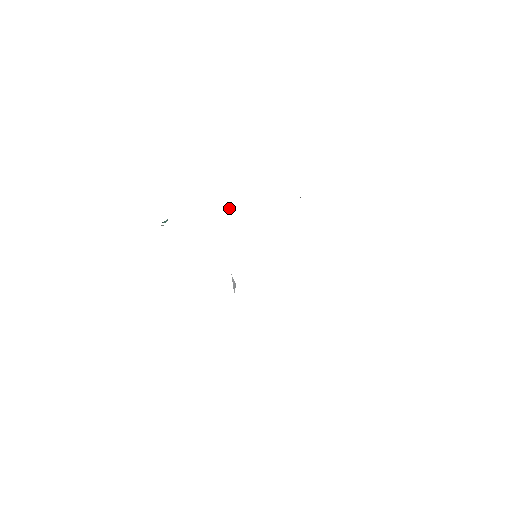
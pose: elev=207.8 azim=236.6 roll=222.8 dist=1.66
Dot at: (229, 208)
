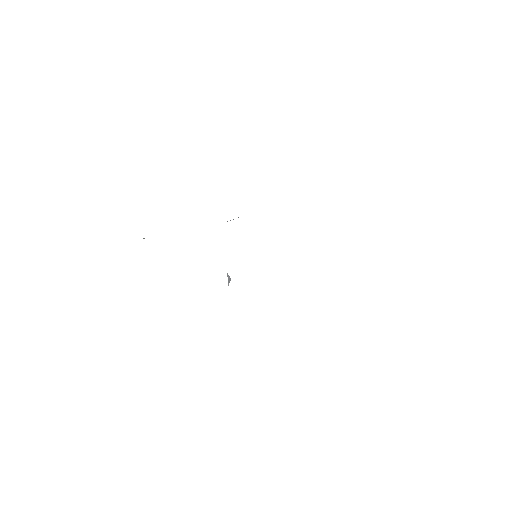
Dot at: occluded
